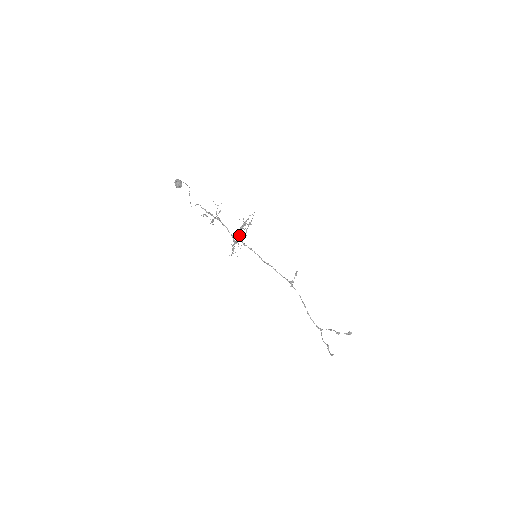
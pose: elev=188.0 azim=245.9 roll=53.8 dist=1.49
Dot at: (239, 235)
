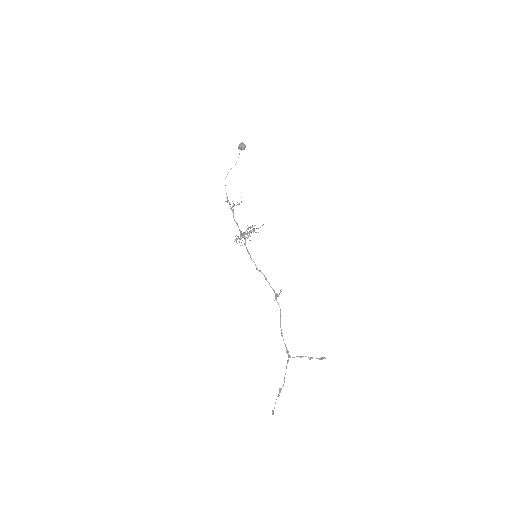
Dot at: occluded
